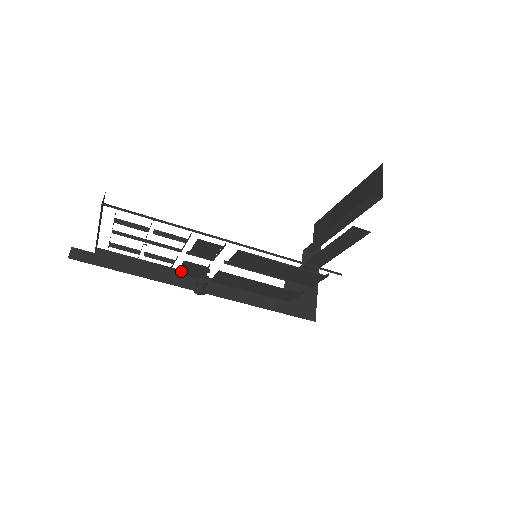
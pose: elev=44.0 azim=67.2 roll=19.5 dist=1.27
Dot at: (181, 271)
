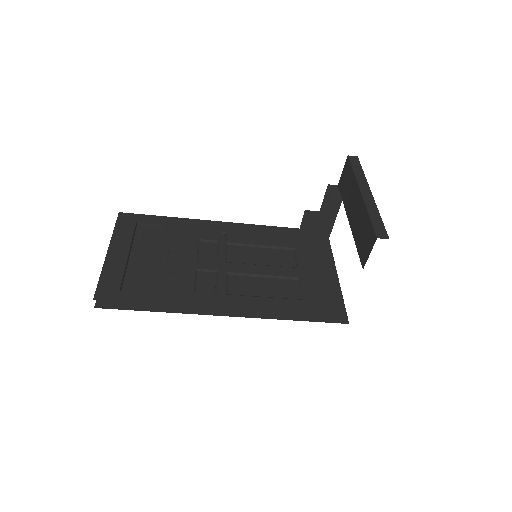
Dot at: (202, 246)
